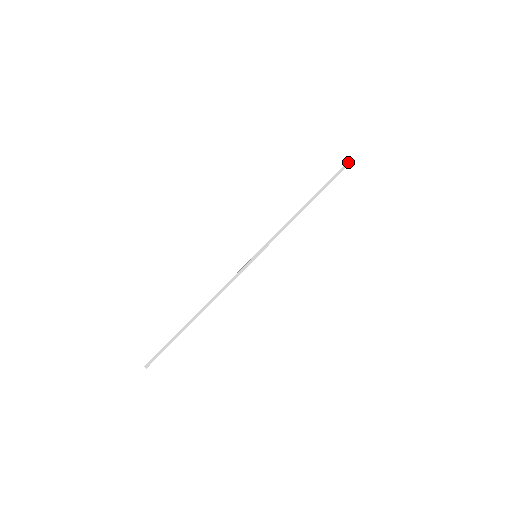
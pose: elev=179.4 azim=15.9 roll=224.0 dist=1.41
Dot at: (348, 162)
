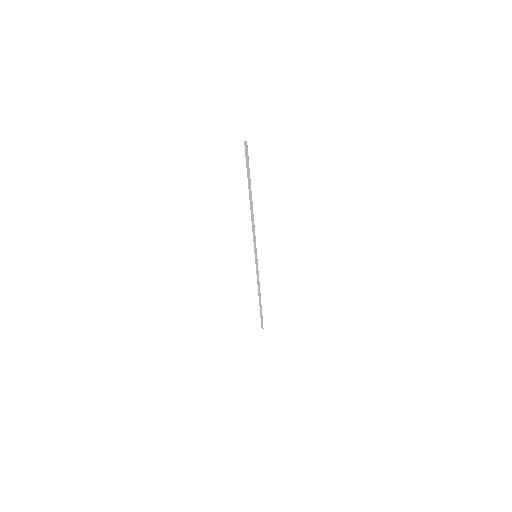
Dot at: (245, 147)
